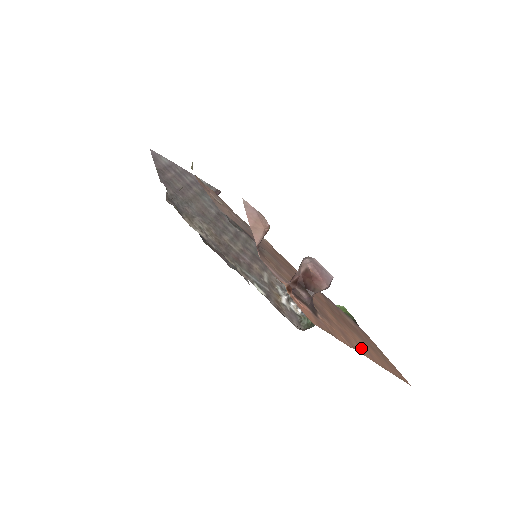
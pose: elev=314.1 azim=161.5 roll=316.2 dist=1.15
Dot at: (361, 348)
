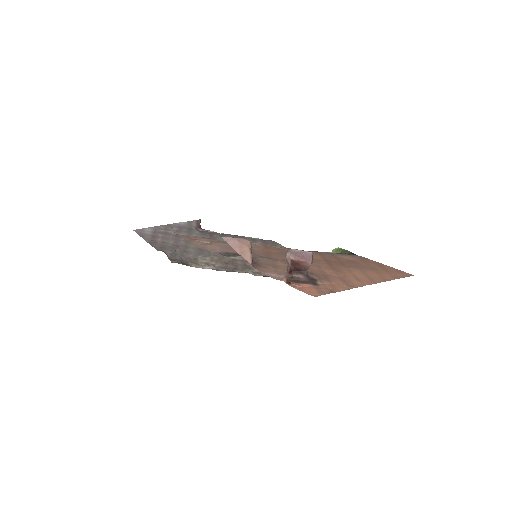
Dot at: (360, 280)
